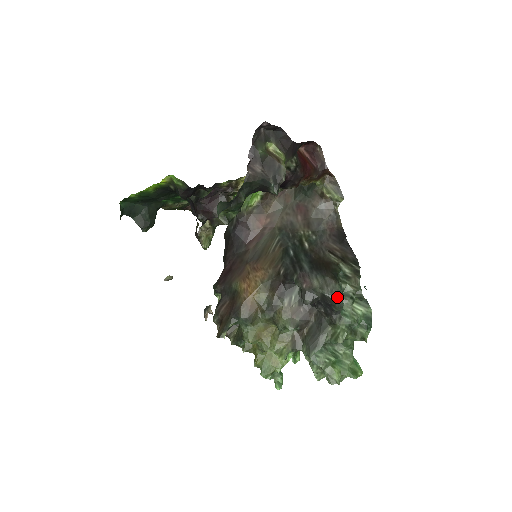
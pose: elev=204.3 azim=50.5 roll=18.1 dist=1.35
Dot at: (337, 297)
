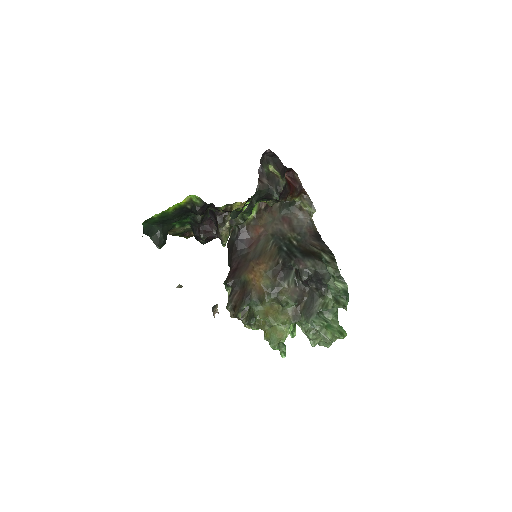
Dot at: (326, 271)
